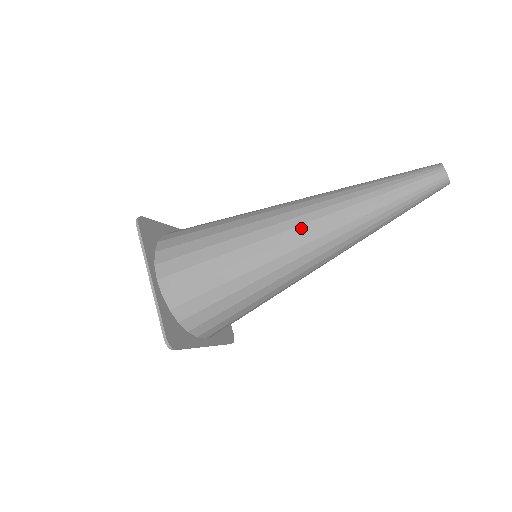
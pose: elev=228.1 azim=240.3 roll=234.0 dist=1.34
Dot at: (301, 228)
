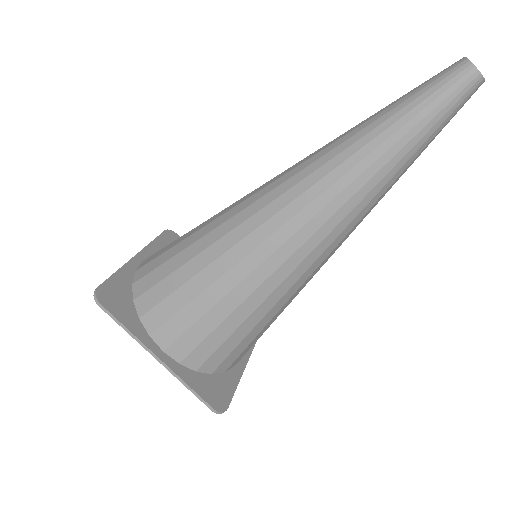
Dot at: (281, 174)
